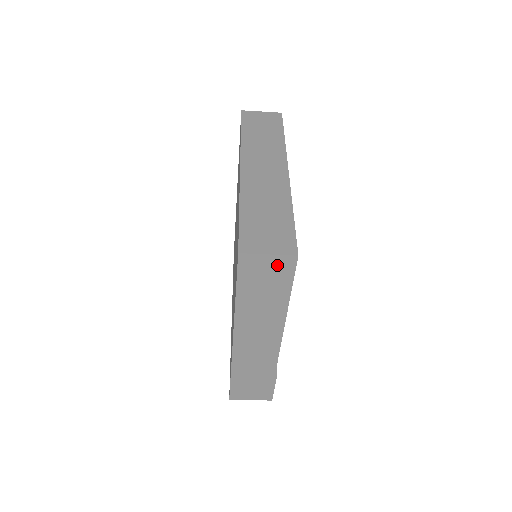
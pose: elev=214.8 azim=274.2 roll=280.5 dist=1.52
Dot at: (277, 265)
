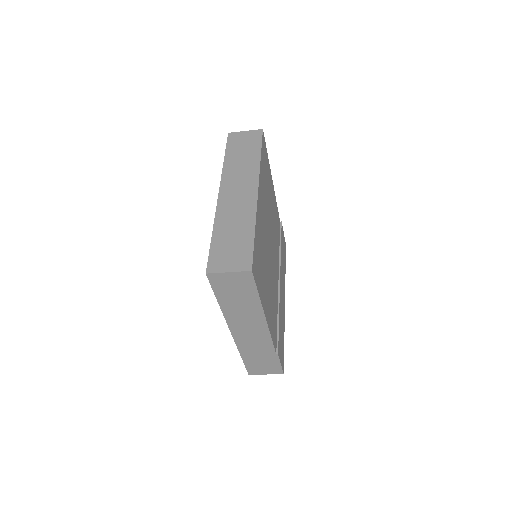
Dot at: (239, 279)
